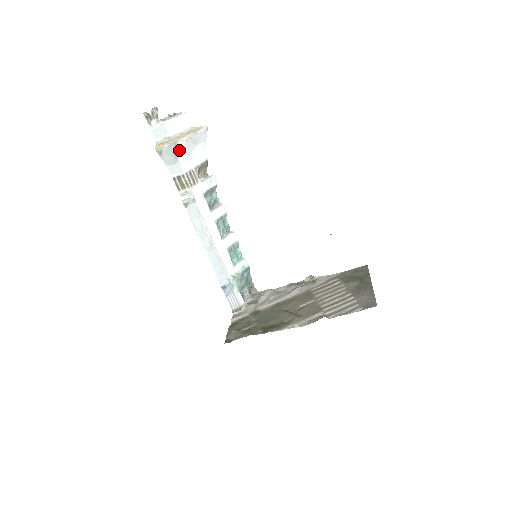
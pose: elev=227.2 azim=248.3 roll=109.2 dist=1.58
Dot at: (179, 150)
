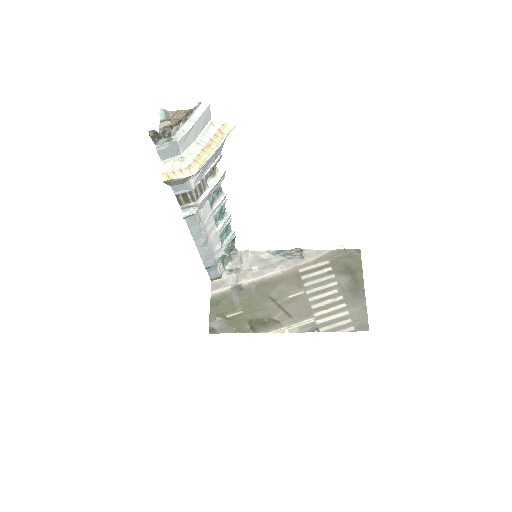
Dot at: occluded
